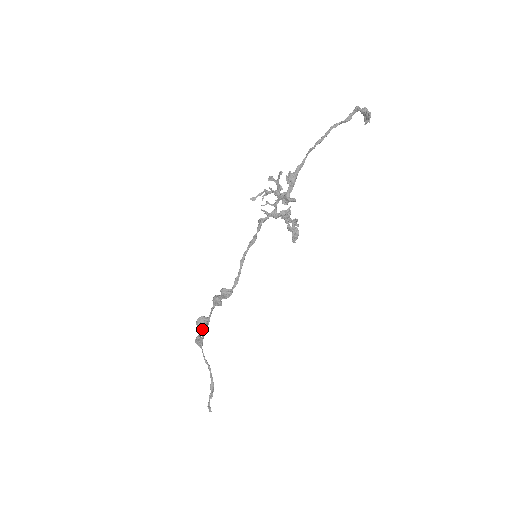
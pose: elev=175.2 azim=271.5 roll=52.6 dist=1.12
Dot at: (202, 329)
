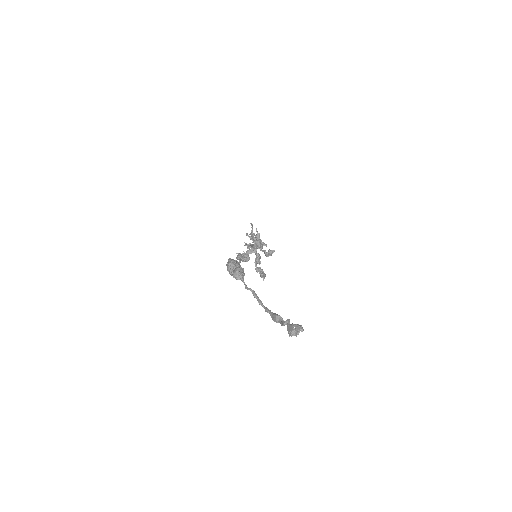
Dot at: occluded
